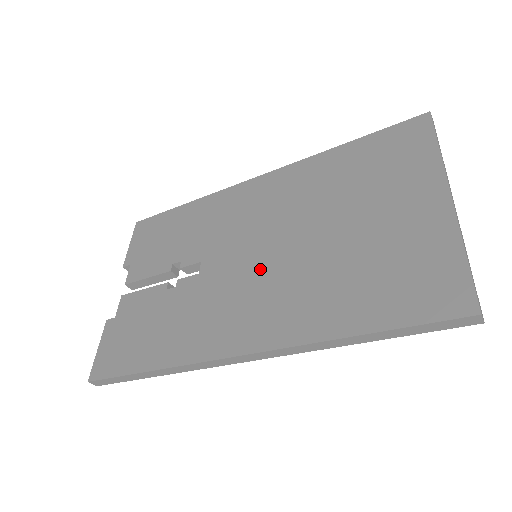
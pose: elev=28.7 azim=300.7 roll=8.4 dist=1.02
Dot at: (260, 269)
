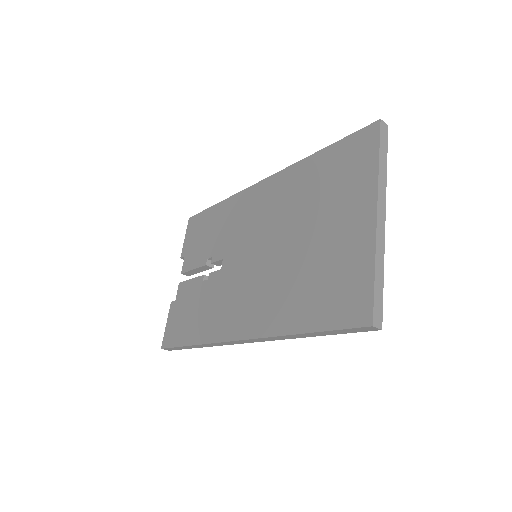
Dot at: (255, 270)
